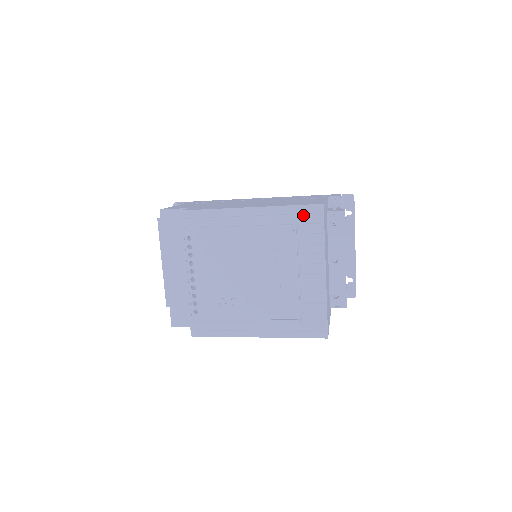
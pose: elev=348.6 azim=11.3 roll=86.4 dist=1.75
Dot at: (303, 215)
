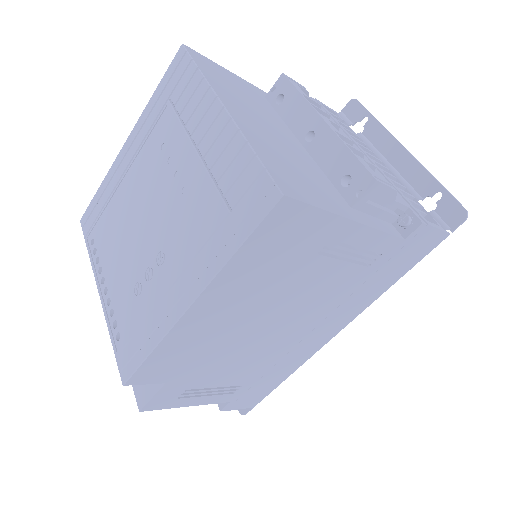
Dot at: (170, 81)
